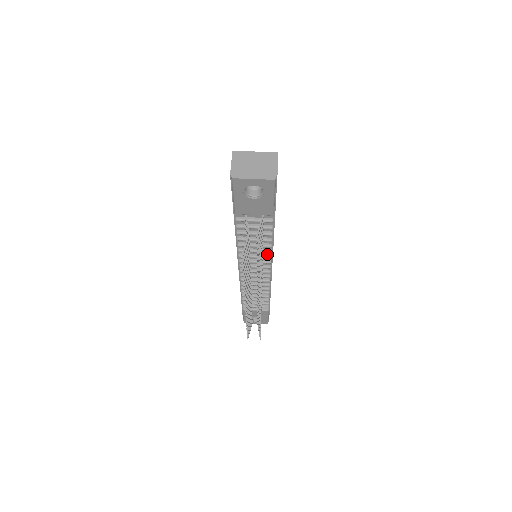
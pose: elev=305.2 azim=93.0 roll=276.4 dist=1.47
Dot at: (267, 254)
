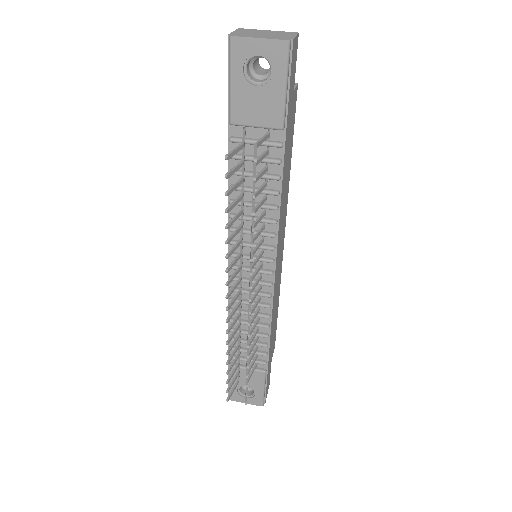
Dot at: (270, 231)
